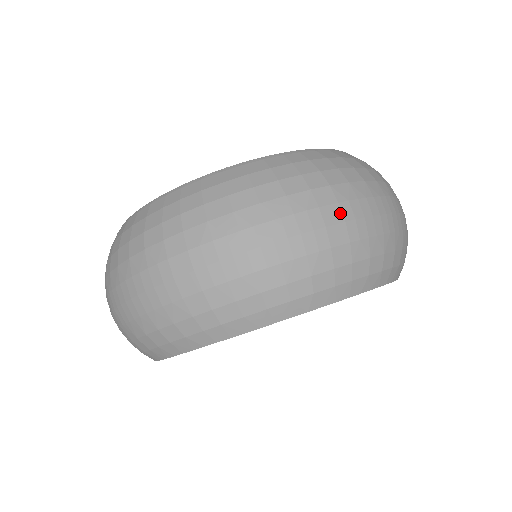
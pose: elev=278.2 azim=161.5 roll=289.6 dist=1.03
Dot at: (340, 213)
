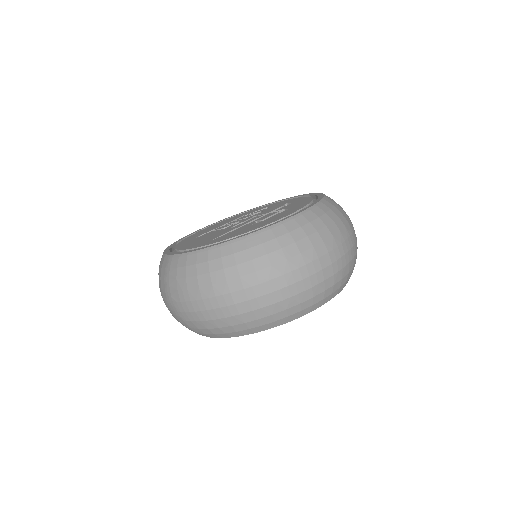
Dot at: occluded
